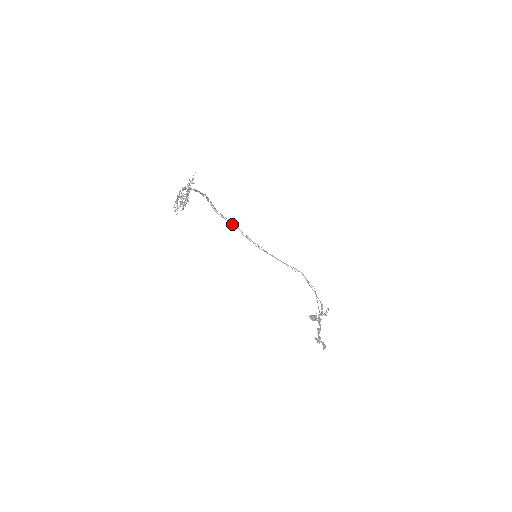
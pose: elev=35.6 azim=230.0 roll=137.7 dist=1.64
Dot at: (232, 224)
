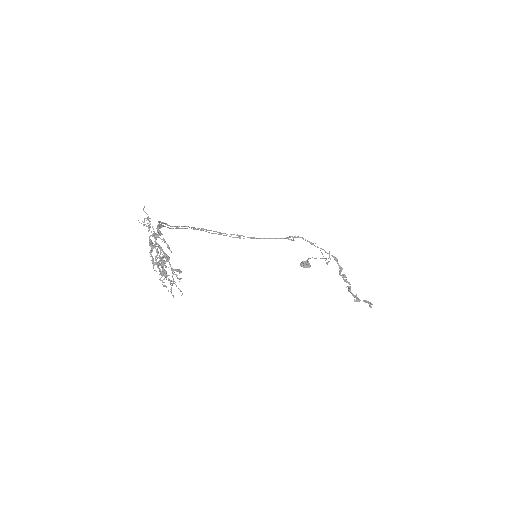
Dot at: (193, 229)
